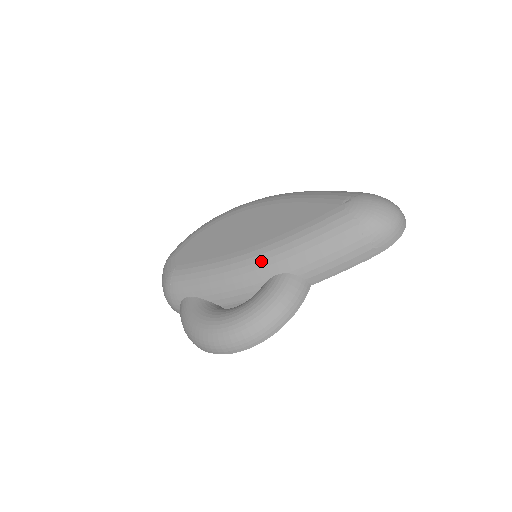
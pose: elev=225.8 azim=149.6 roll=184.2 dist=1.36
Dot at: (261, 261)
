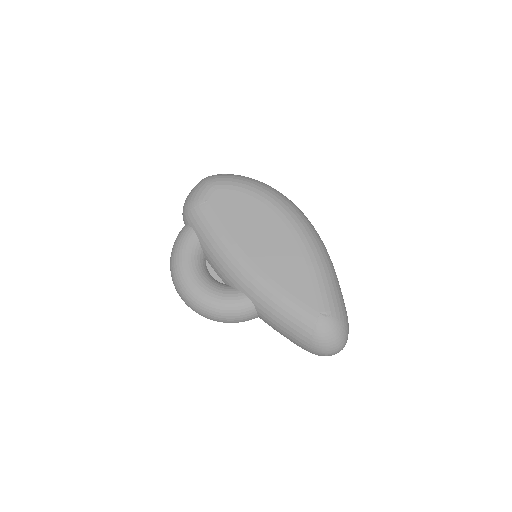
Dot at: (248, 280)
